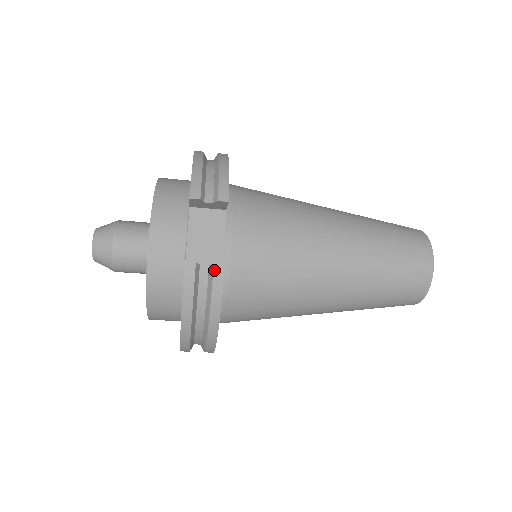
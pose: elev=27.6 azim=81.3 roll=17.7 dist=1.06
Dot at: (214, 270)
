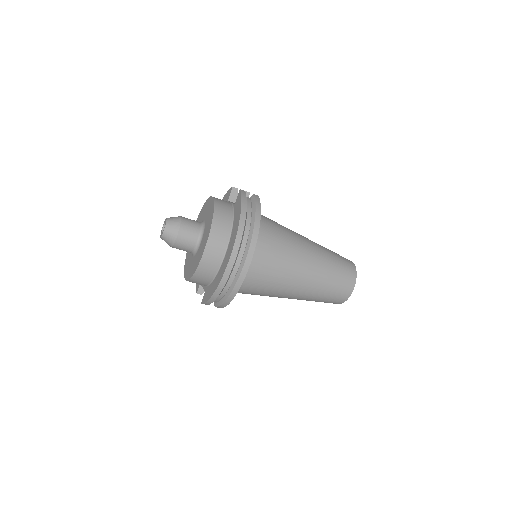
Dot at: (254, 195)
